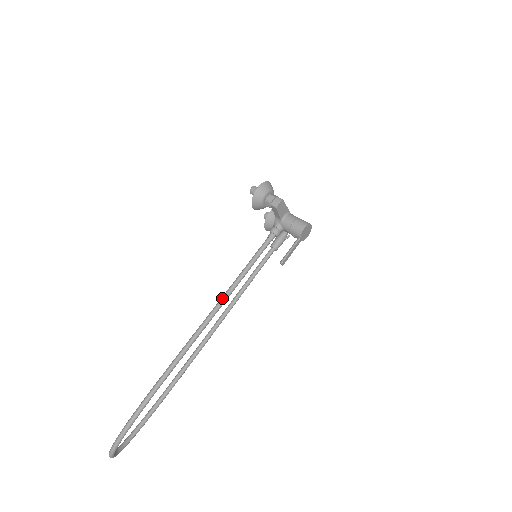
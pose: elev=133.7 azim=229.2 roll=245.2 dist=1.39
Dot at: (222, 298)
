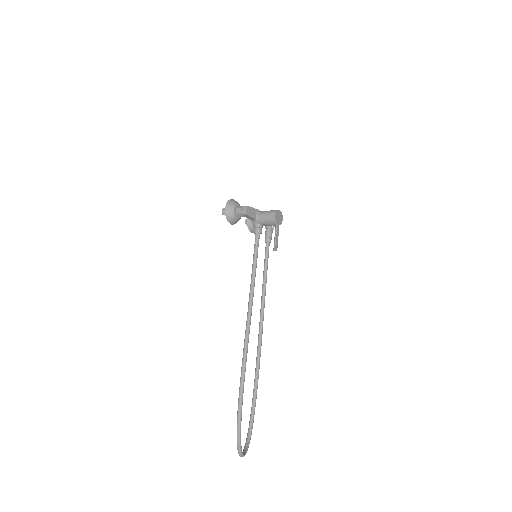
Dot at: (249, 300)
